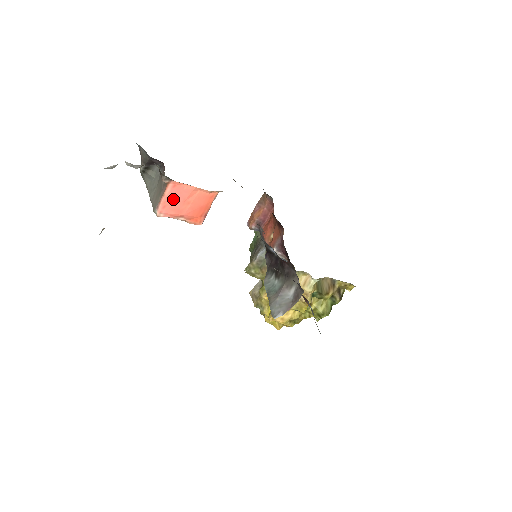
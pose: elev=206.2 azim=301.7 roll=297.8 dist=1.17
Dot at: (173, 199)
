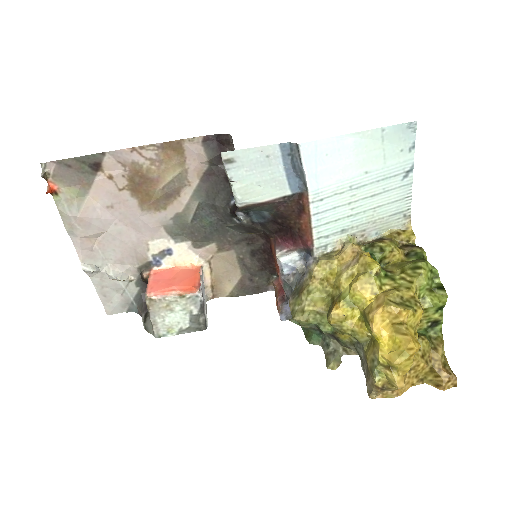
Dot at: (158, 281)
